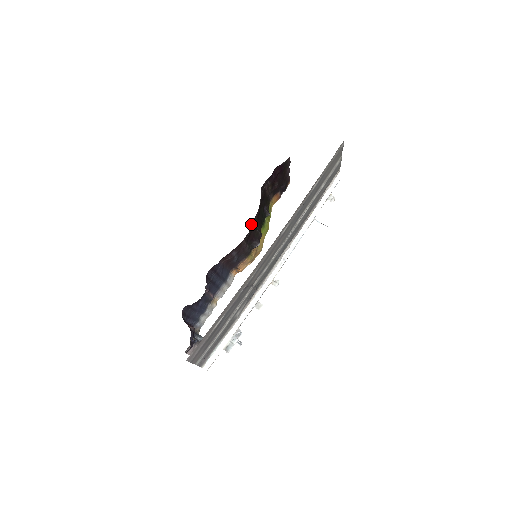
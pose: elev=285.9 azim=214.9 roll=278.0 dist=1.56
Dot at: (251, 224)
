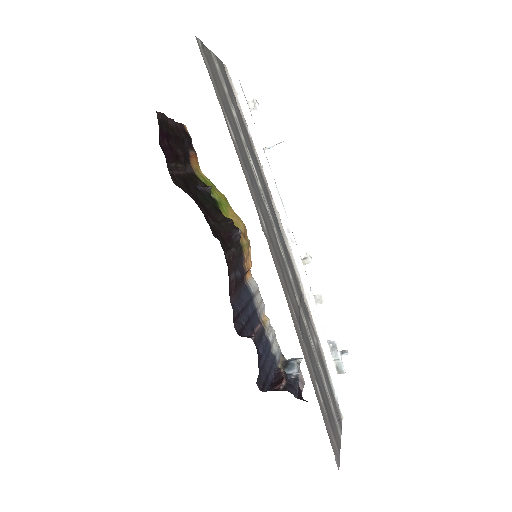
Dot at: occluded
